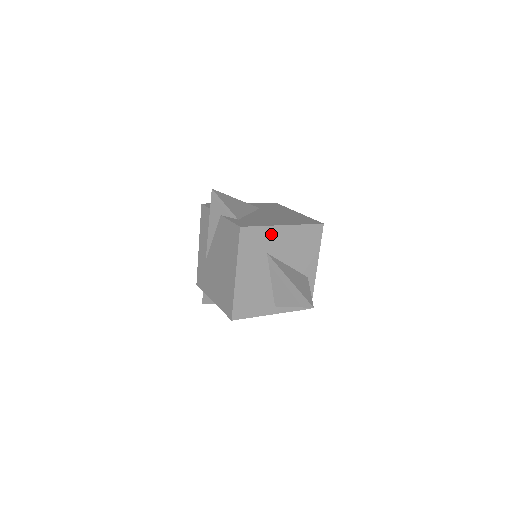
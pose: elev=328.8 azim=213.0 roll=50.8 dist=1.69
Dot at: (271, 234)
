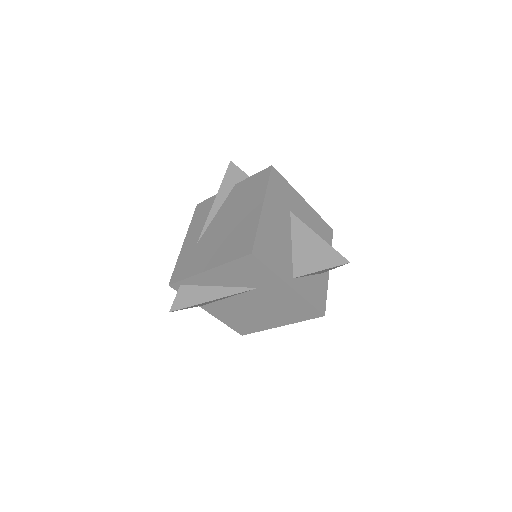
Dot at: (294, 197)
